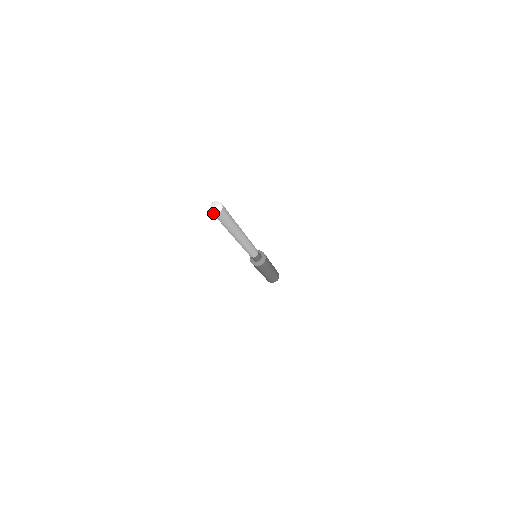
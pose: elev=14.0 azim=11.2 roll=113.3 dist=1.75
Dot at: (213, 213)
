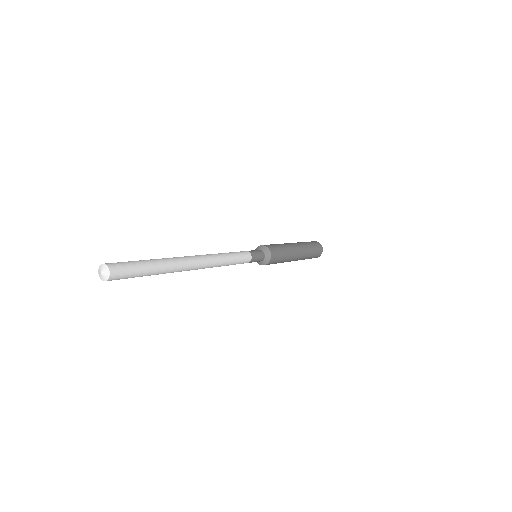
Dot at: occluded
